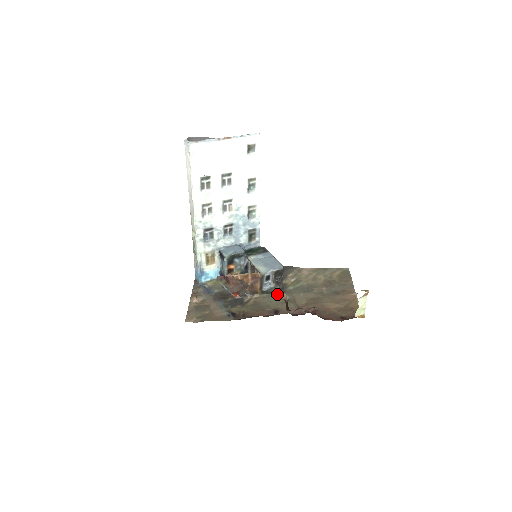
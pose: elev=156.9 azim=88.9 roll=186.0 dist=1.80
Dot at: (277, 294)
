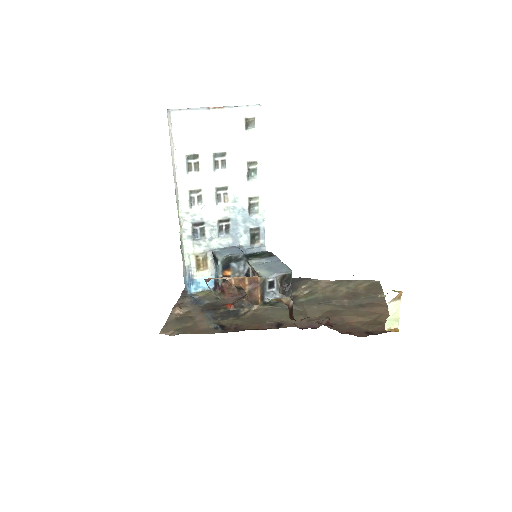
Dot at: (283, 306)
